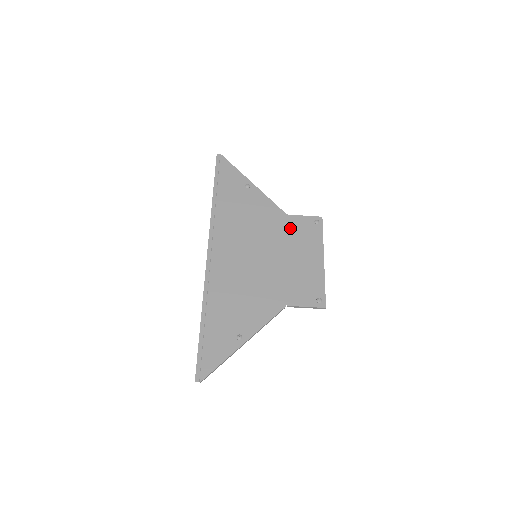
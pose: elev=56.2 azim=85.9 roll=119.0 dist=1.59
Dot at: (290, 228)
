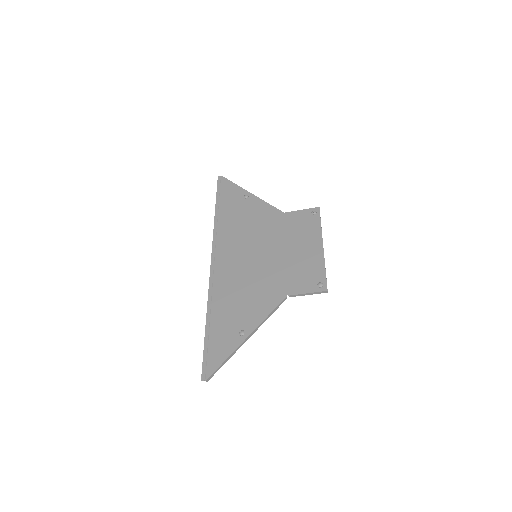
Dot at: (288, 224)
